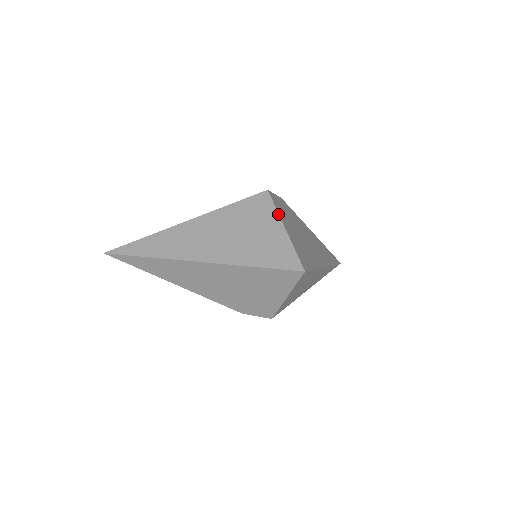
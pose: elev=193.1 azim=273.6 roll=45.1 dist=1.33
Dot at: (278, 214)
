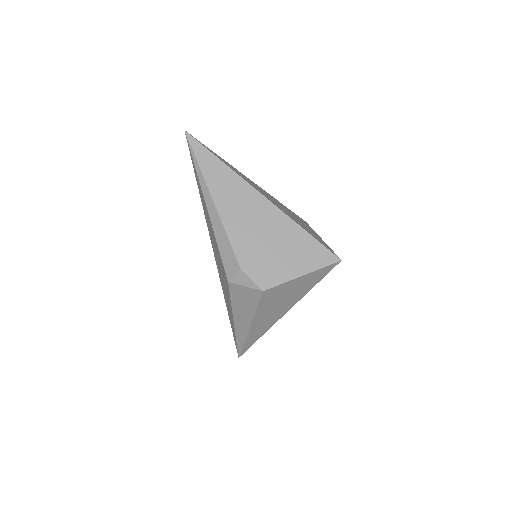
Dot at: occluded
